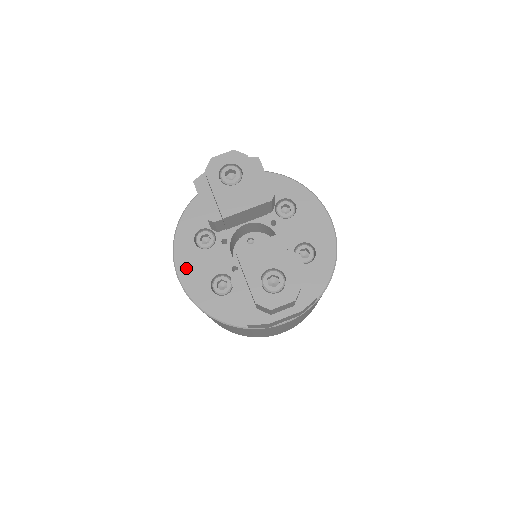
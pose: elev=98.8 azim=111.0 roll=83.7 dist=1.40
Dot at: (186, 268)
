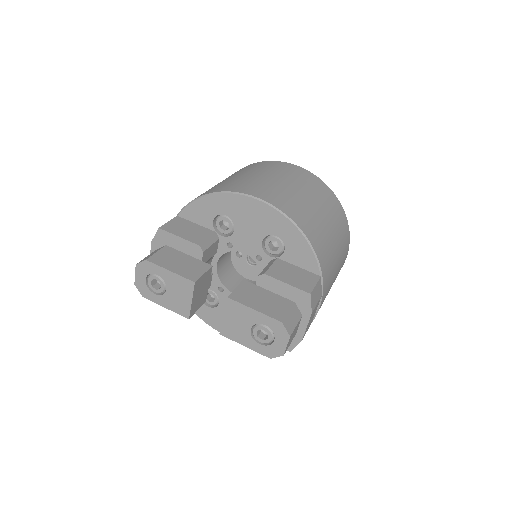
Dot at: occluded
